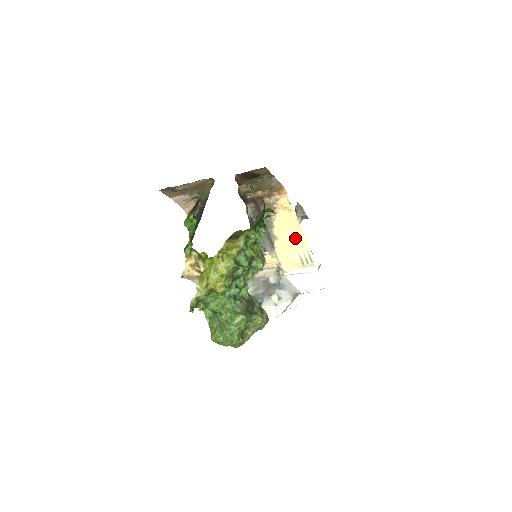
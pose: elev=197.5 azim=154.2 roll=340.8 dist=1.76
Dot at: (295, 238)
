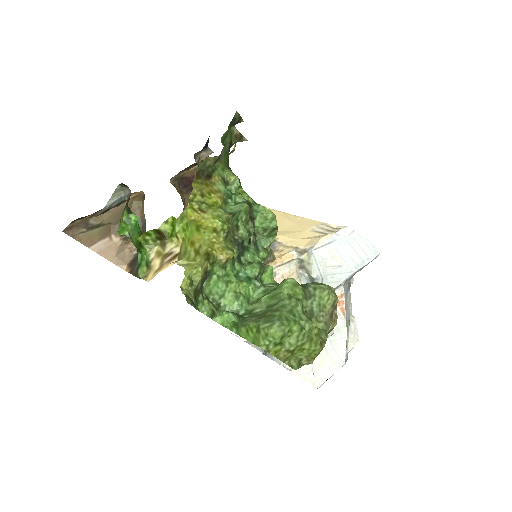
Dot at: (294, 223)
